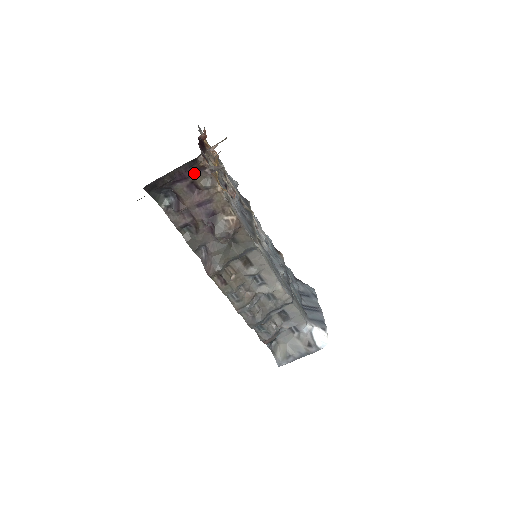
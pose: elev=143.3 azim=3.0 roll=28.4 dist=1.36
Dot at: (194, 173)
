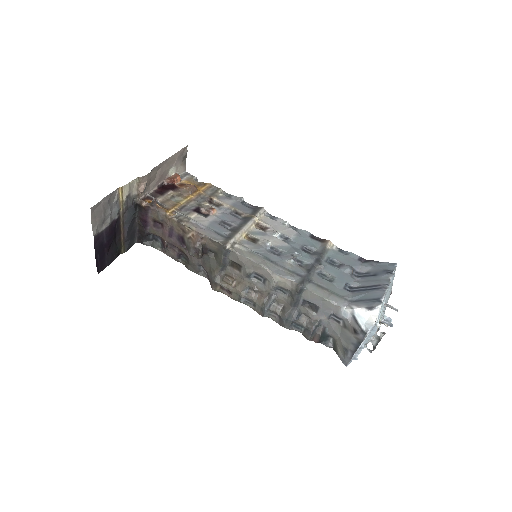
Dot at: (148, 214)
